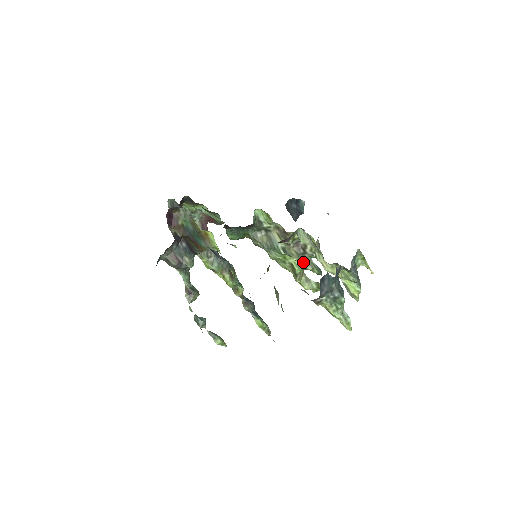
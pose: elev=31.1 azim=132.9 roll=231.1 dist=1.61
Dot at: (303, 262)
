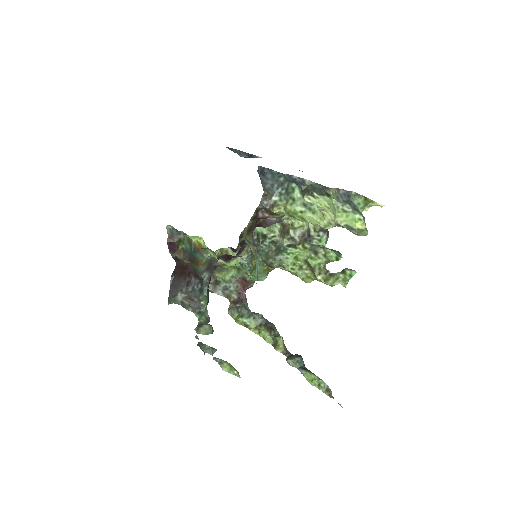
Dot at: (311, 247)
